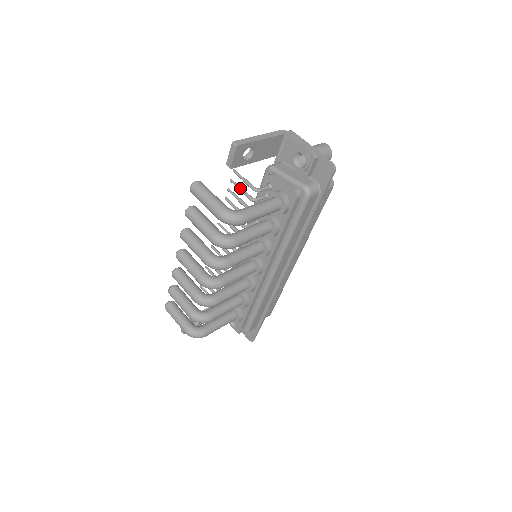
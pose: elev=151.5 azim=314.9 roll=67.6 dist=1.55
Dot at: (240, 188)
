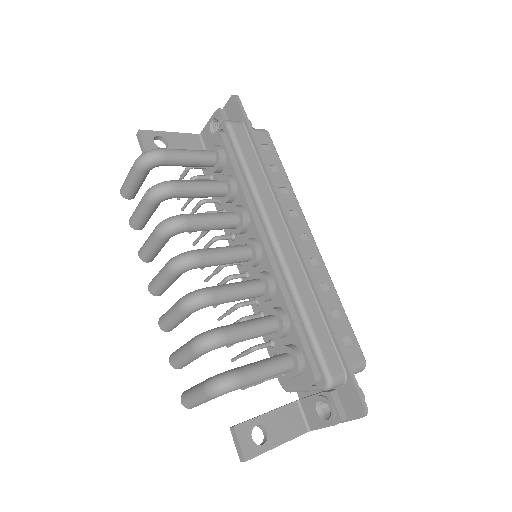
Dot at: occluded
